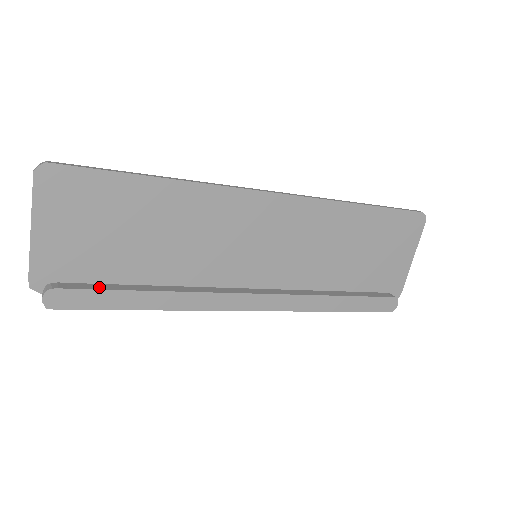
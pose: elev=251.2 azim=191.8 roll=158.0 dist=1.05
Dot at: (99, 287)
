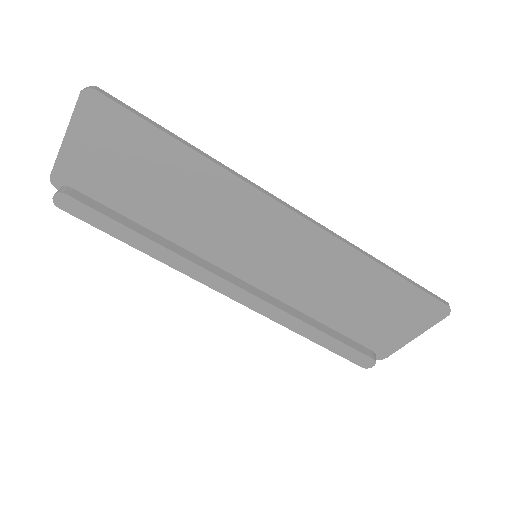
Dot at: (104, 210)
